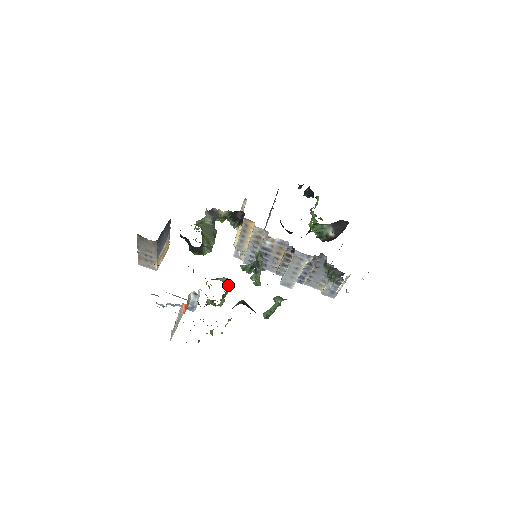
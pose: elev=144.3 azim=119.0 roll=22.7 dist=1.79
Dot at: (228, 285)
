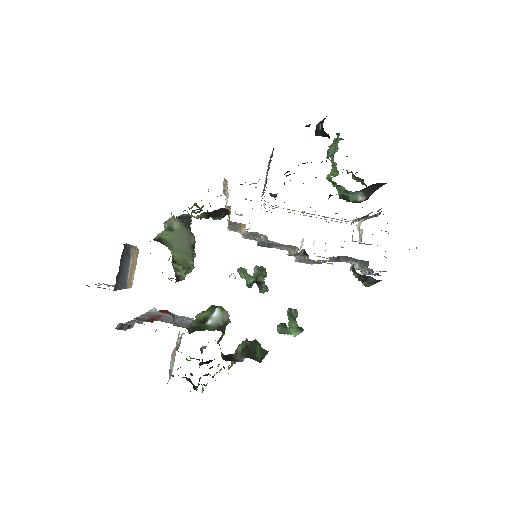
Dot at: (224, 325)
